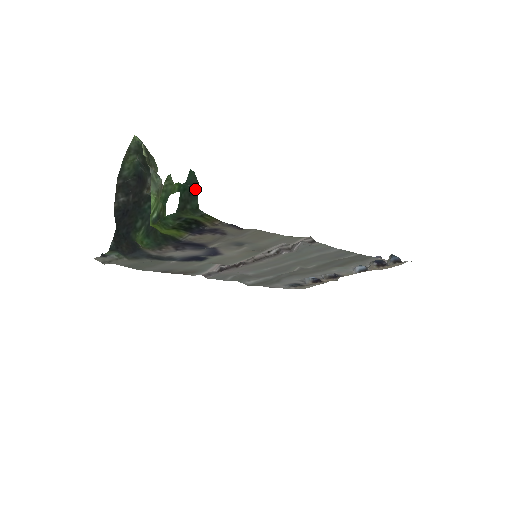
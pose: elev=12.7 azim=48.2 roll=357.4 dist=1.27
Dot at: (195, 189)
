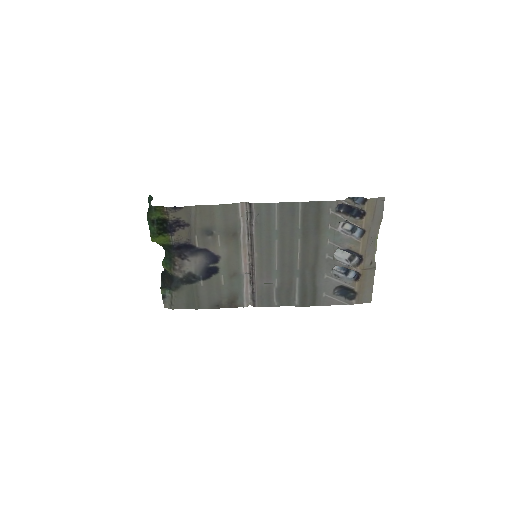
Dot at: occluded
